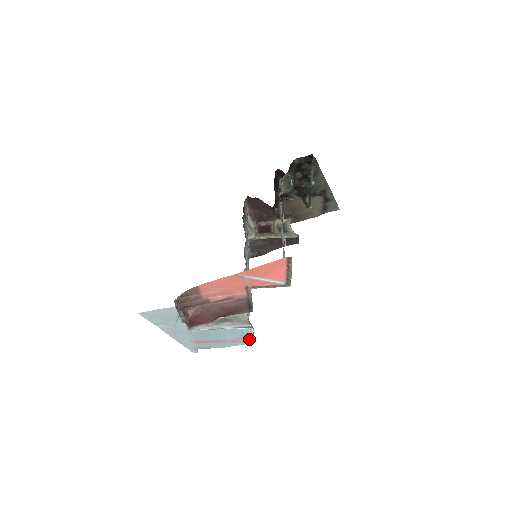
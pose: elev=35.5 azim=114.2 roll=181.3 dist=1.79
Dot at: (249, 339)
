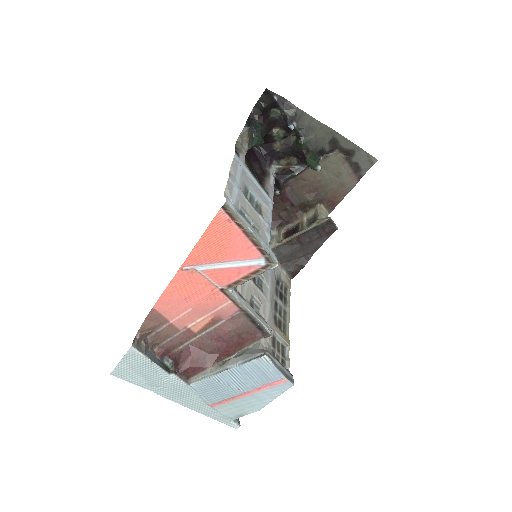
Dot at: (277, 378)
